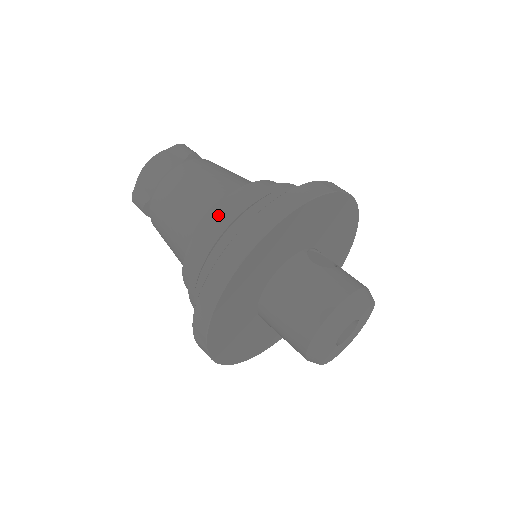
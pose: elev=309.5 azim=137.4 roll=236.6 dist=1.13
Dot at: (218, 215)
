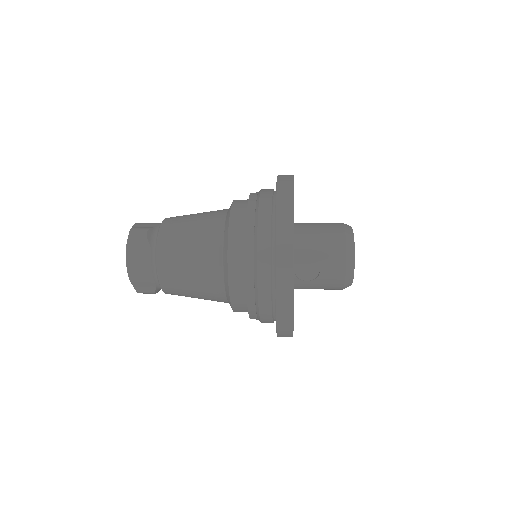
Dot at: occluded
